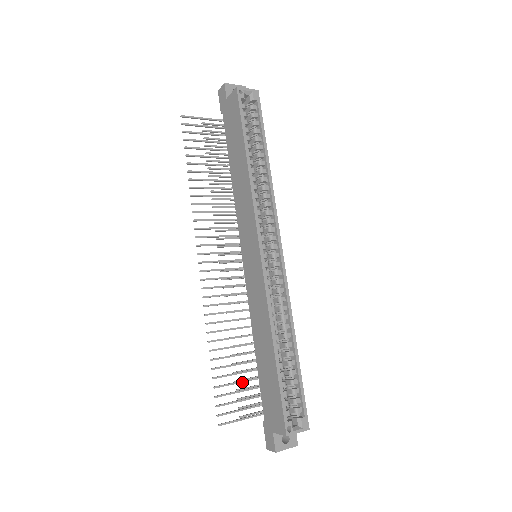
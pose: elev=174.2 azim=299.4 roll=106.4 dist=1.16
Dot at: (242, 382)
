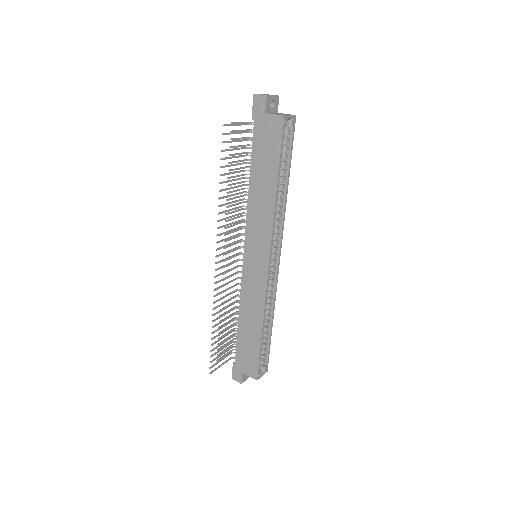
Dot at: occluded
